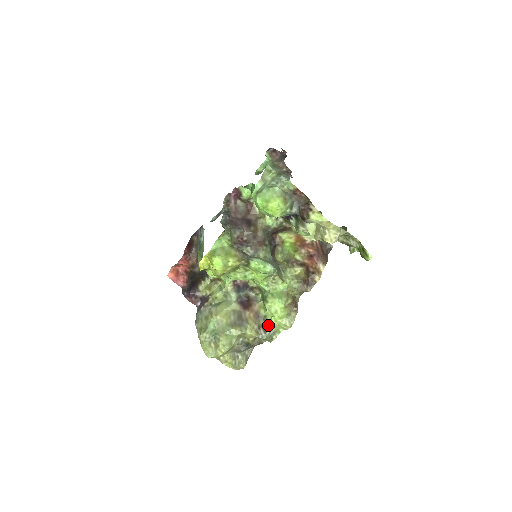
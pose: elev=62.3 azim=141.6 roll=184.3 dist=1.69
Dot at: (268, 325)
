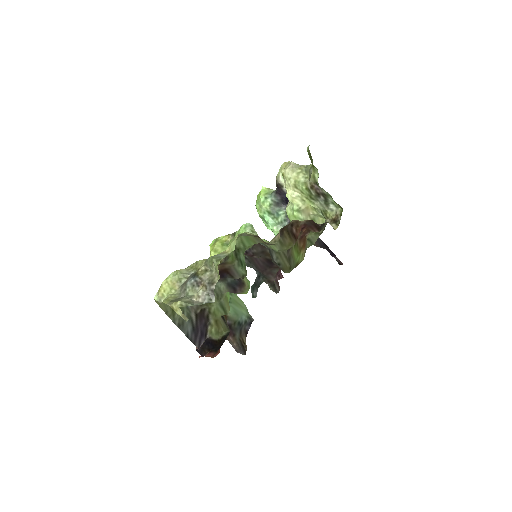
Dot at: occluded
